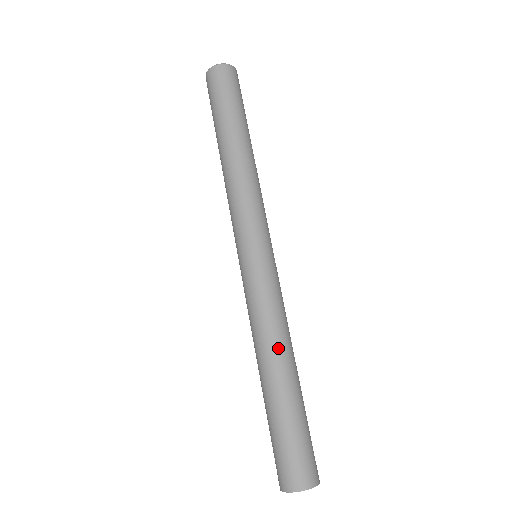
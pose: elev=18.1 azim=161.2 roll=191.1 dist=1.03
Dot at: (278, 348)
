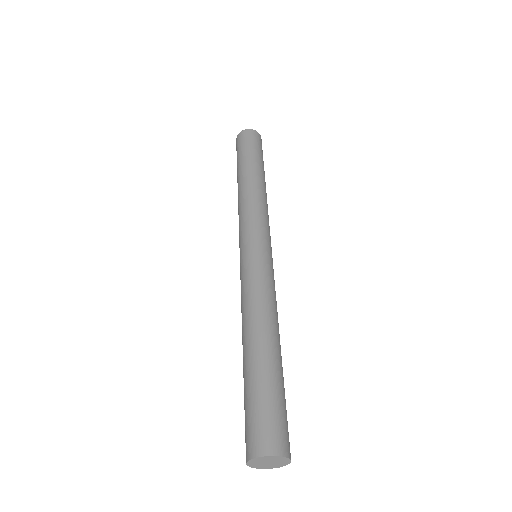
Dot at: (258, 321)
